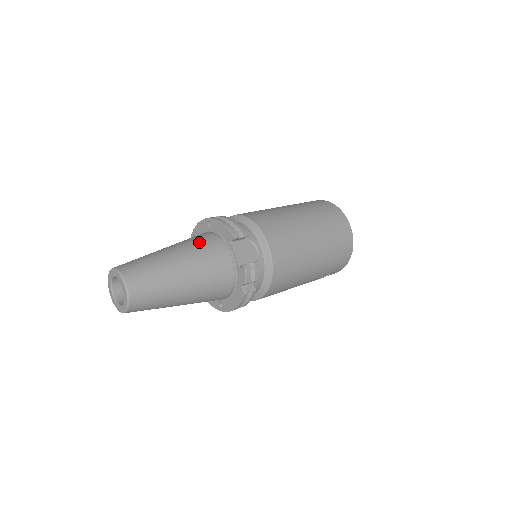
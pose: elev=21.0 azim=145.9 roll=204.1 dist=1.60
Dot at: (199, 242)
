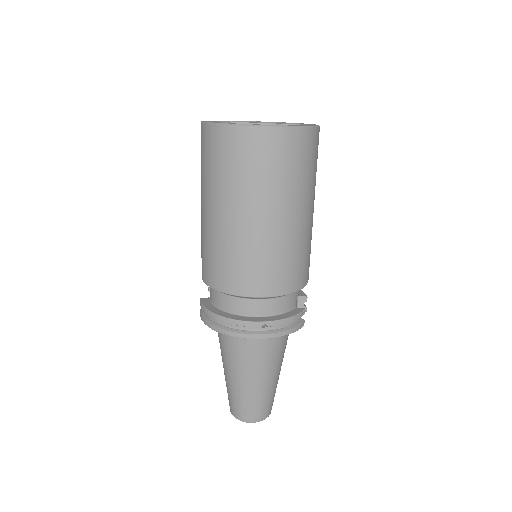
Dot at: (275, 352)
